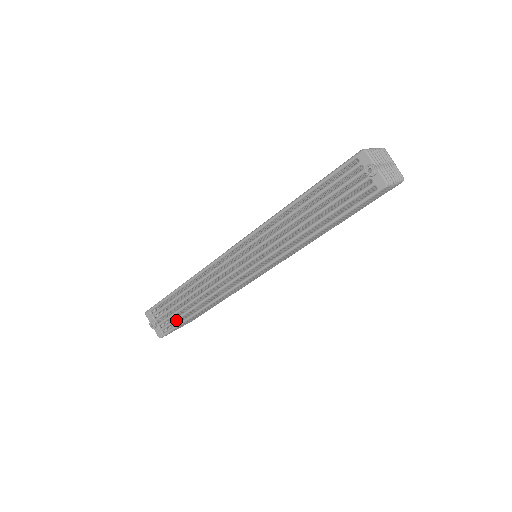
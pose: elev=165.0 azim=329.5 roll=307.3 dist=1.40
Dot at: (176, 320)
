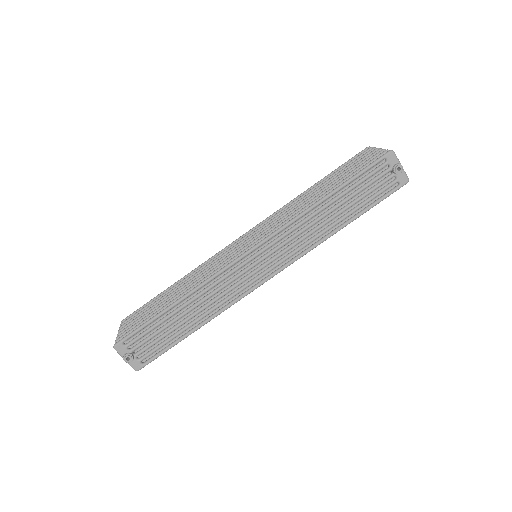
Dot at: (165, 344)
